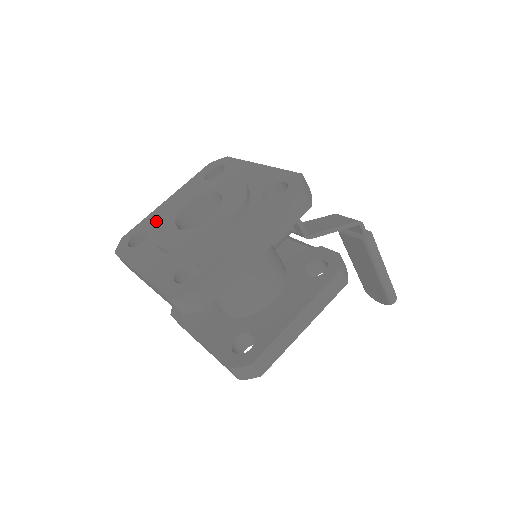
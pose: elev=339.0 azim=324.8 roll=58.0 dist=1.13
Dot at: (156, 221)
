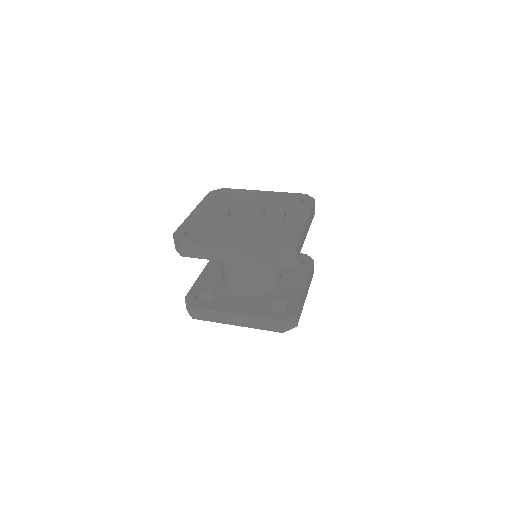
Dot at: (201, 222)
